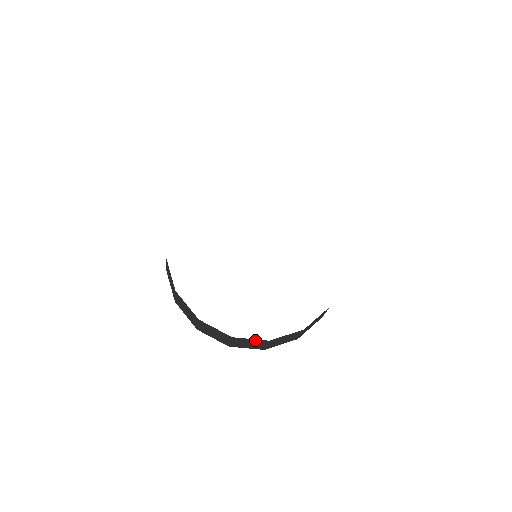
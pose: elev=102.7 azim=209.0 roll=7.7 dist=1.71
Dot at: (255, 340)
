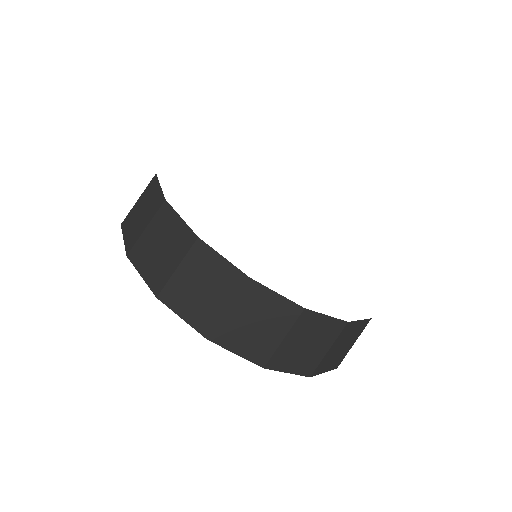
Dot at: (182, 229)
